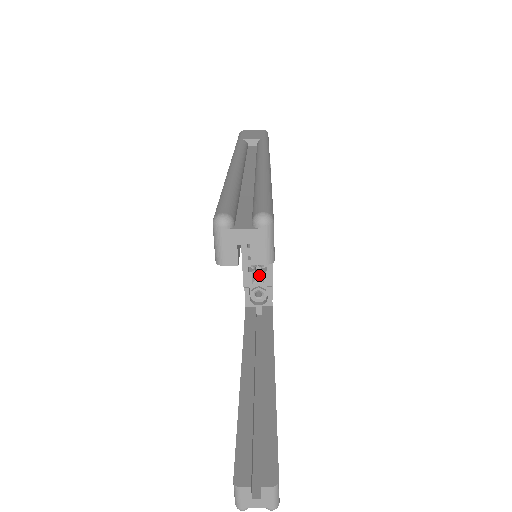
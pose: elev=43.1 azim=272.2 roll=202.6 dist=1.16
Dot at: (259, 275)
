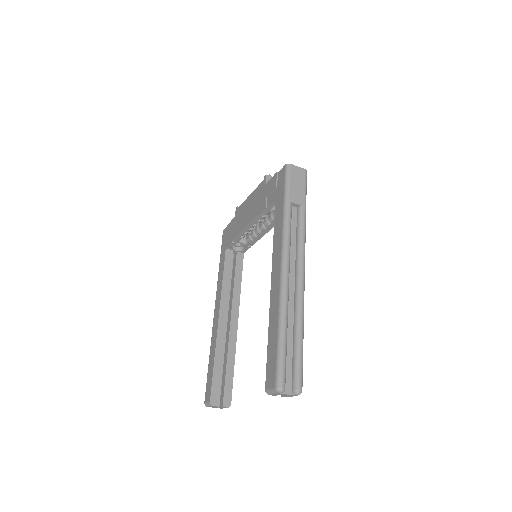
Dot at: occluded
